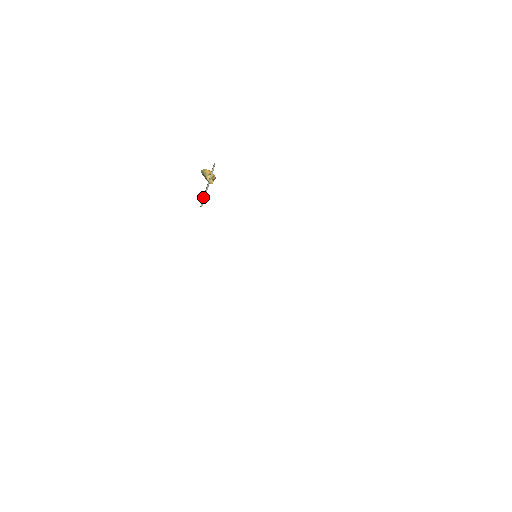
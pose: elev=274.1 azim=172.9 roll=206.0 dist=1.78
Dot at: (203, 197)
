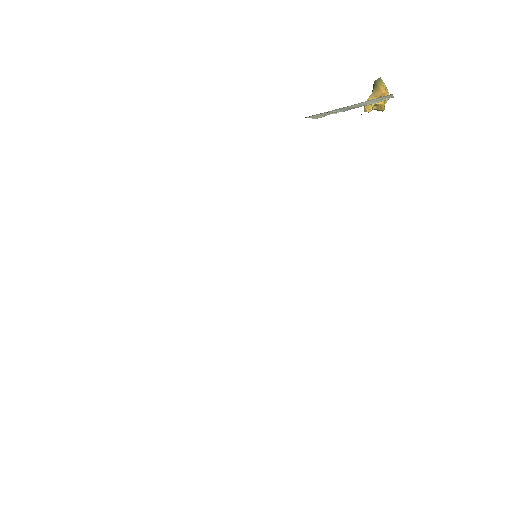
Dot at: (325, 112)
